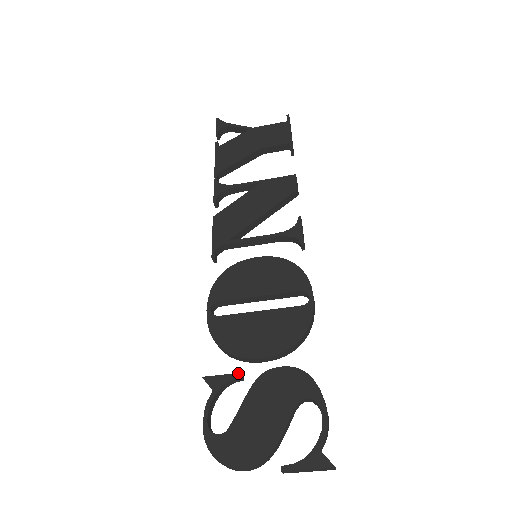
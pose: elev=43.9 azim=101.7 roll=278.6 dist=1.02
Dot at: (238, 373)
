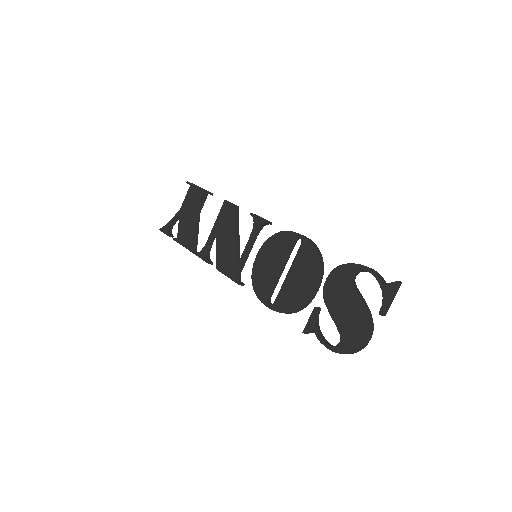
Dot at: (313, 309)
